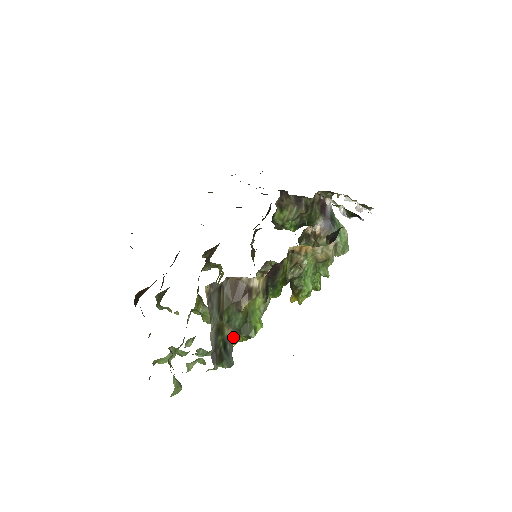
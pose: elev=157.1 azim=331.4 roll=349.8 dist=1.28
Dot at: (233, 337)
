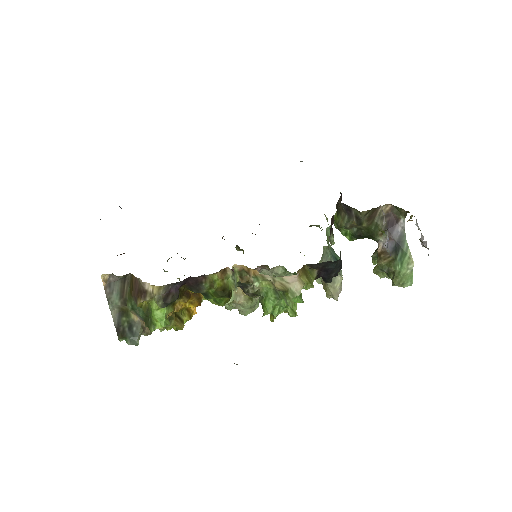
Dot at: occluded
